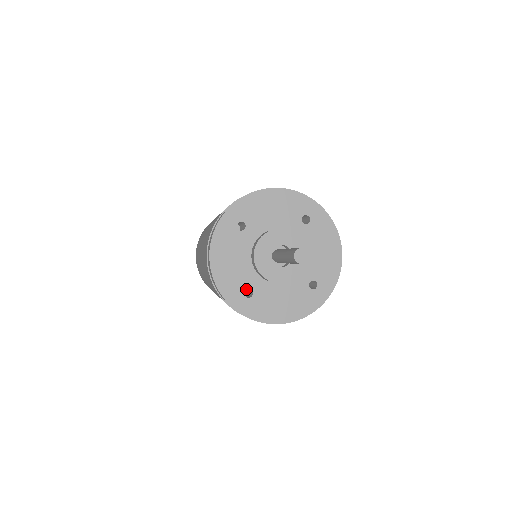
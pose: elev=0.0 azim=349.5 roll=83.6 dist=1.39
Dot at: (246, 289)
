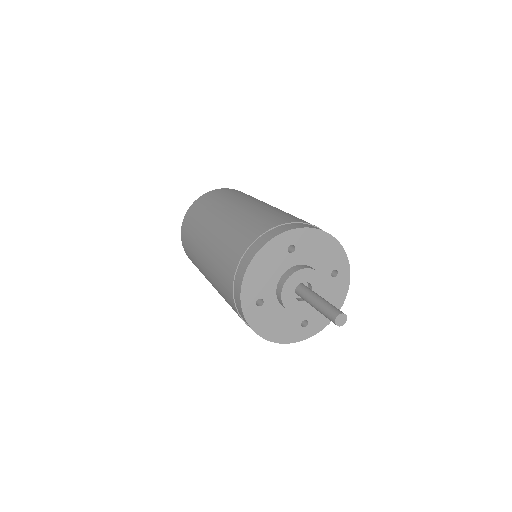
Dot at: occluded
